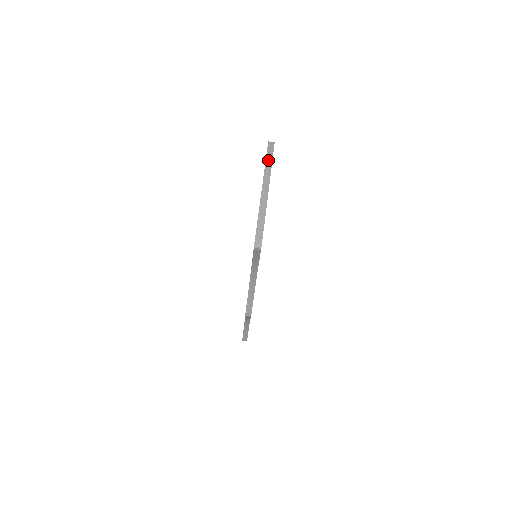
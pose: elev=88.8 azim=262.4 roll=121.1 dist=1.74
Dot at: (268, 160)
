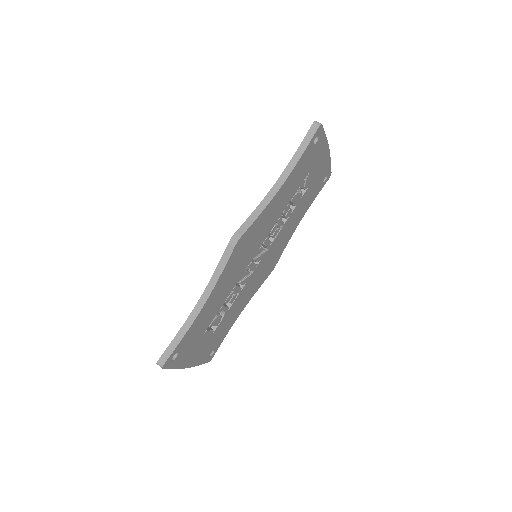
Dot at: occluded
